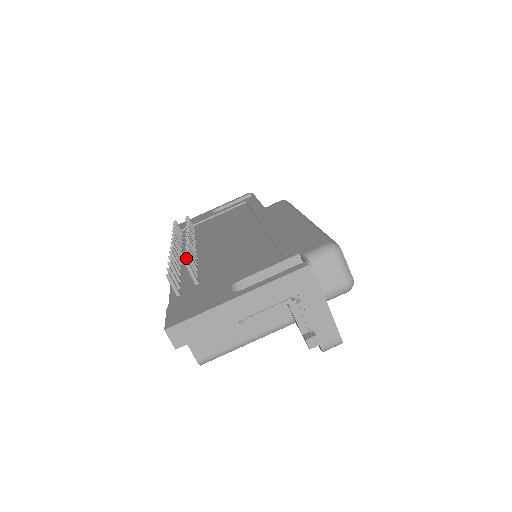
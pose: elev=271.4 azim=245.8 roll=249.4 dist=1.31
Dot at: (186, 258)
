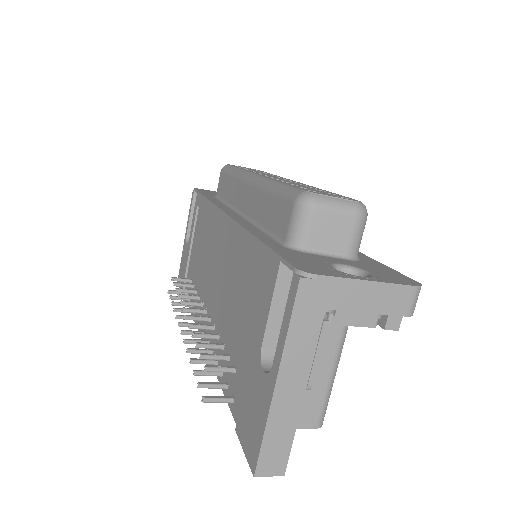
Dot at: (201, 358)
